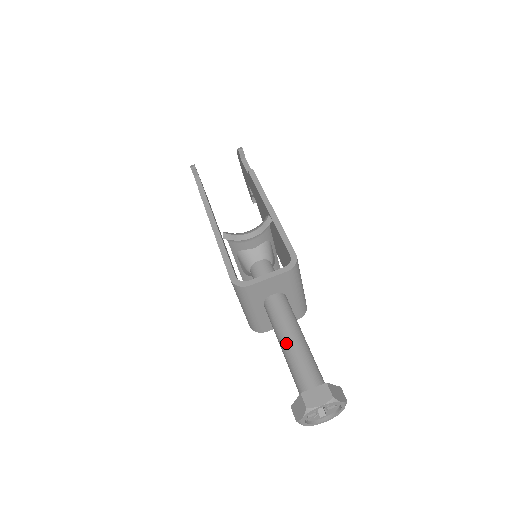
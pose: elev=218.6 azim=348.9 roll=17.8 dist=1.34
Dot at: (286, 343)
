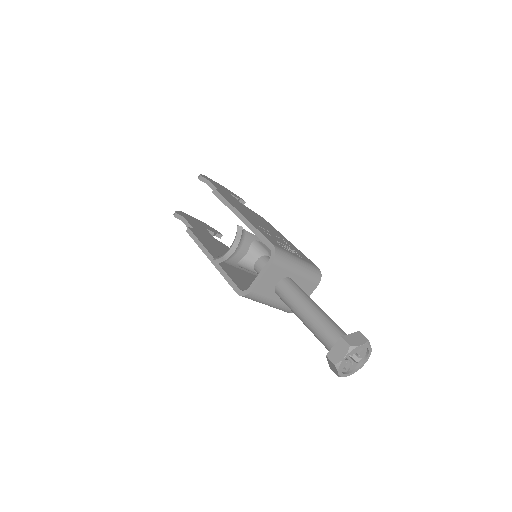
Dot at: (303, 319)
